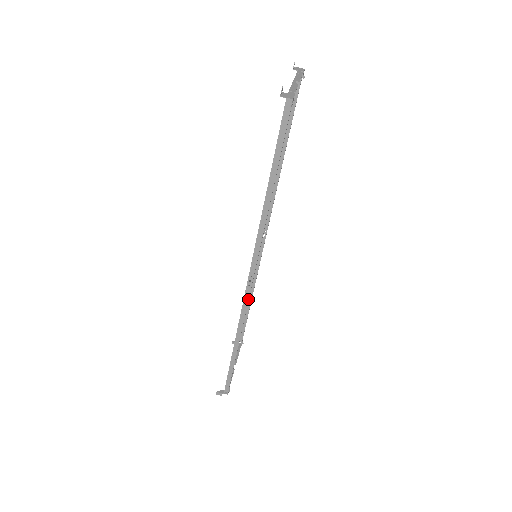
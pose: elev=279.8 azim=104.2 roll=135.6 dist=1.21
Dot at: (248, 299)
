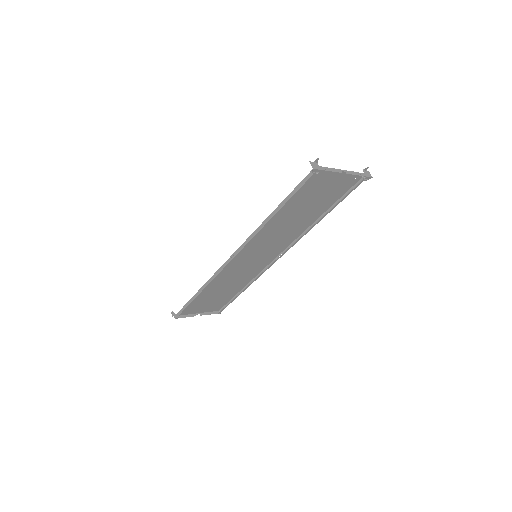
Dot at: (223, 268)
